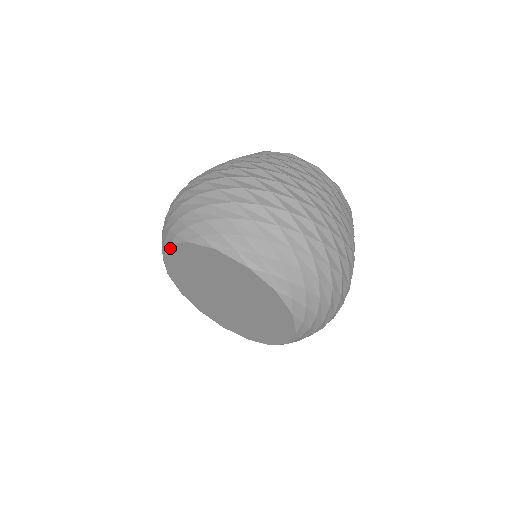
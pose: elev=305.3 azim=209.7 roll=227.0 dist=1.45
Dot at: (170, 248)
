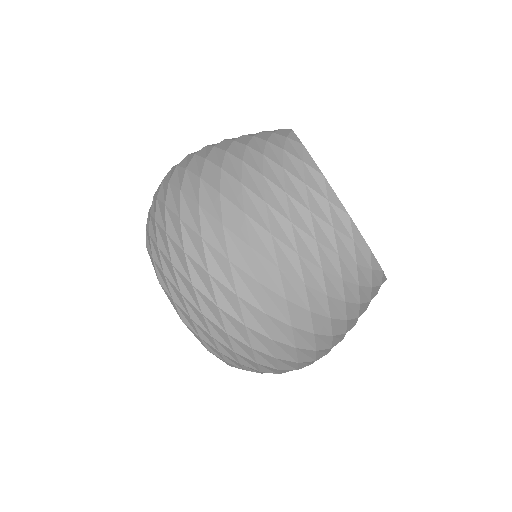
Dot at: occluded
